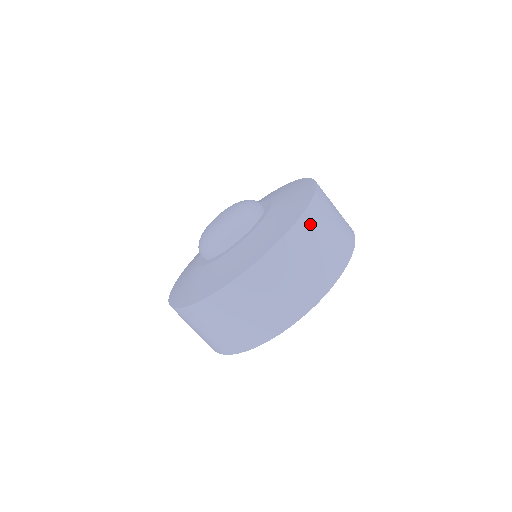
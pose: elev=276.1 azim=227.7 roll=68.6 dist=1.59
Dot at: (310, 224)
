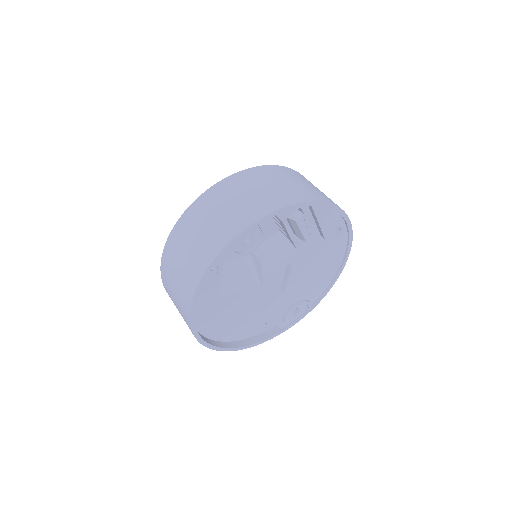
Dot at: (259, 173)
